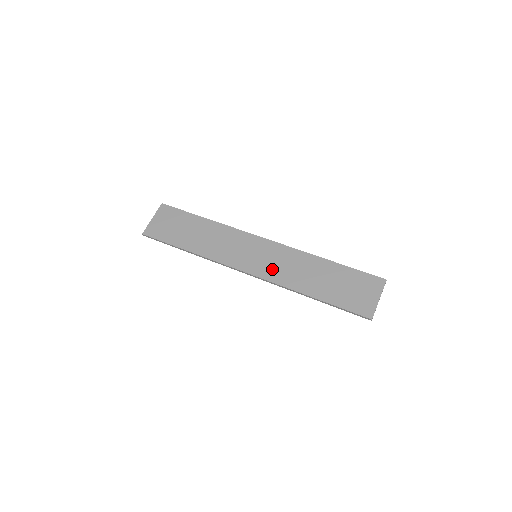
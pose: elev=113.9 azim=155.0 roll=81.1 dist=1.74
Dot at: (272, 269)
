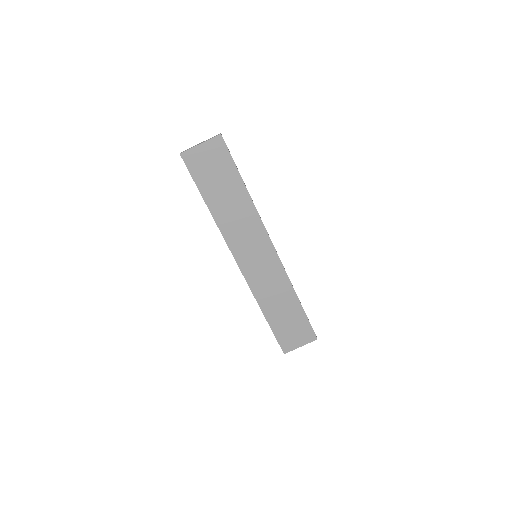
Dot at: (258, 277)
